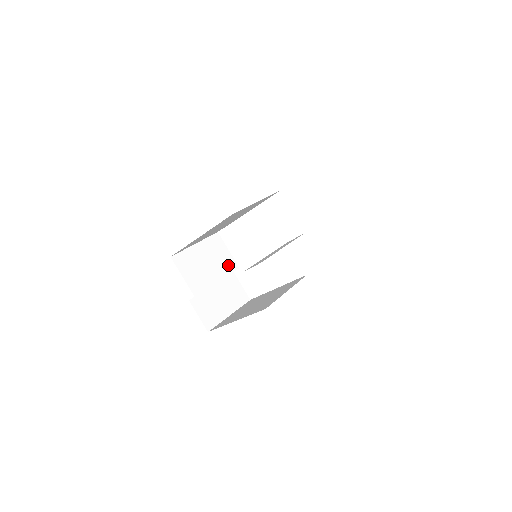
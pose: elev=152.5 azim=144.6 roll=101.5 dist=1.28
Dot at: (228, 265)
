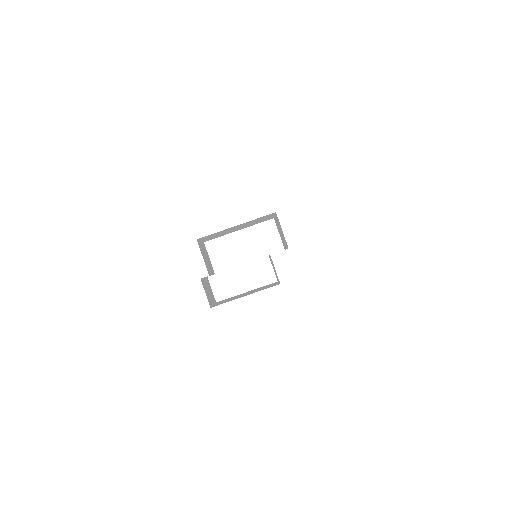
Dot at: (212, 268)
